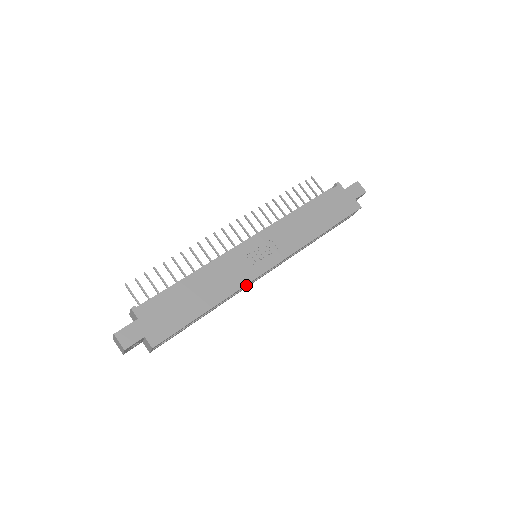
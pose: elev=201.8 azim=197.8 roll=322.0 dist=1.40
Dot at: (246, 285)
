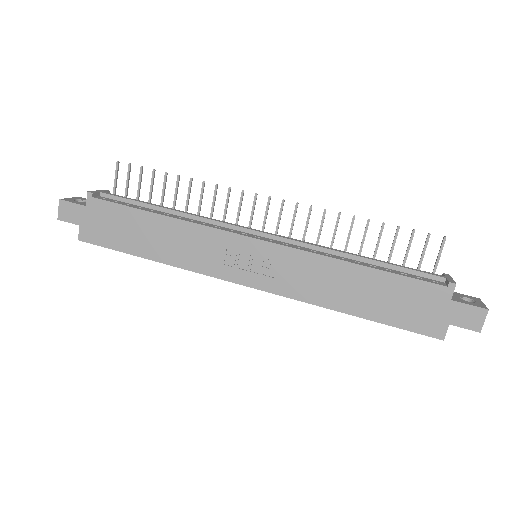
Dot at: (207, 273)
